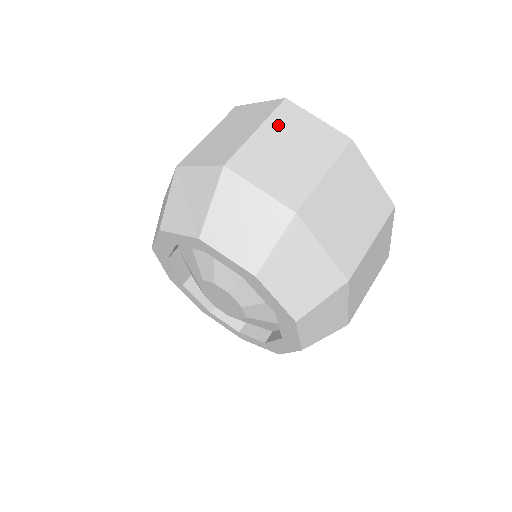
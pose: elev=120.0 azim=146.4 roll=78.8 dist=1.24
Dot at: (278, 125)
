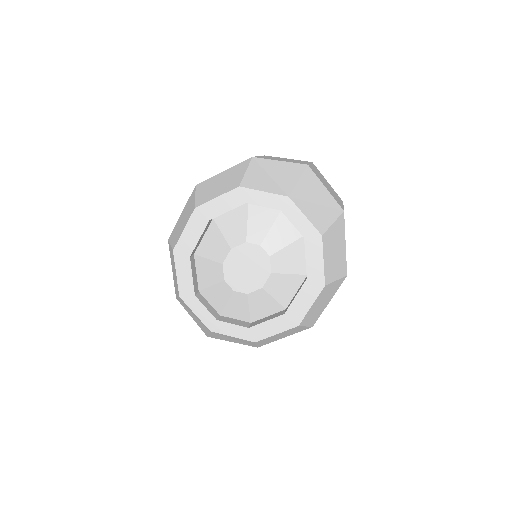
Dot at: (316, 170)
